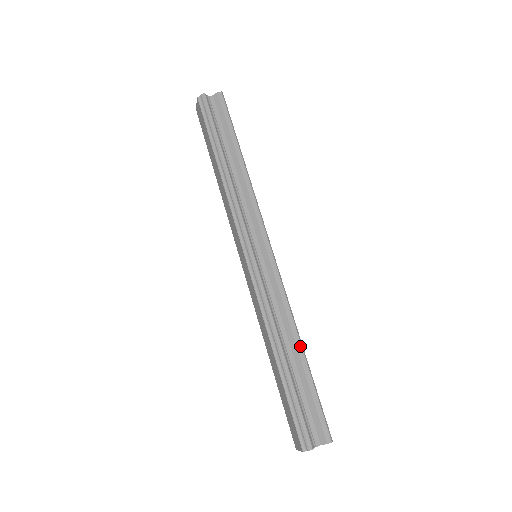
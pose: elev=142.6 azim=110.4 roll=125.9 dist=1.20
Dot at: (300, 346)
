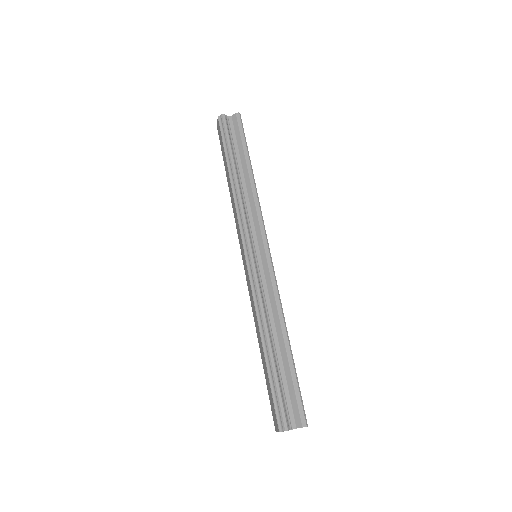
Dot at: (286, 337)
